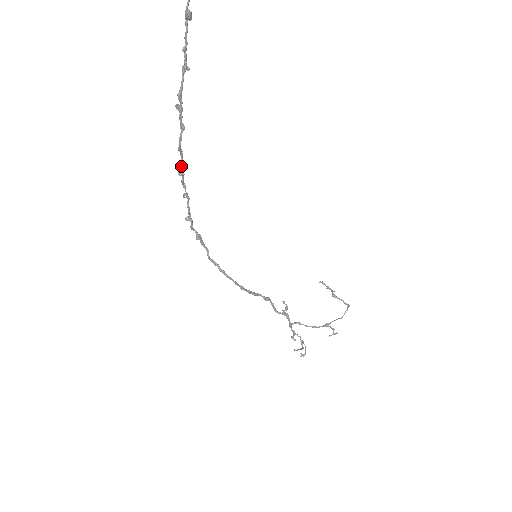
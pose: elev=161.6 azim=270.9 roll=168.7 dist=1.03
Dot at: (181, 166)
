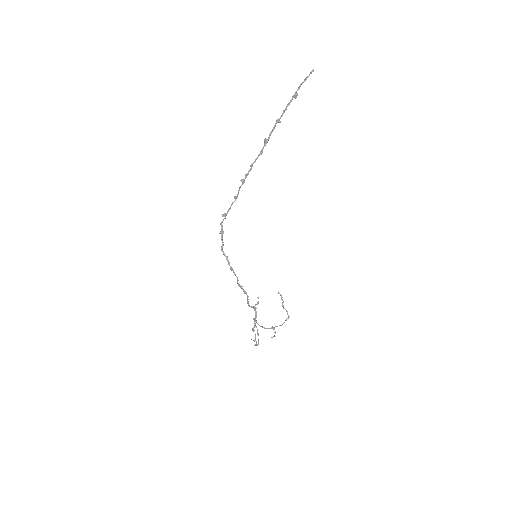
Dot at: (245, 176)
